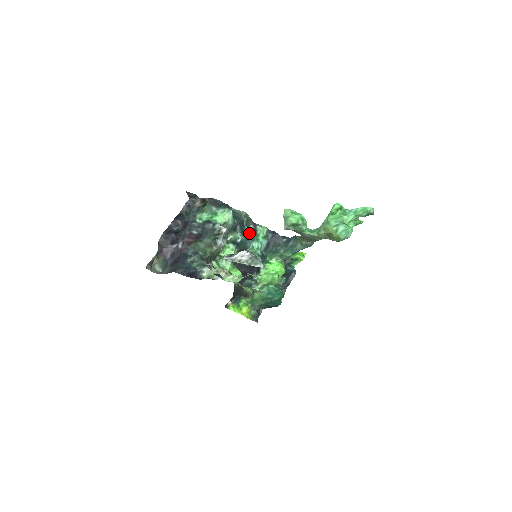
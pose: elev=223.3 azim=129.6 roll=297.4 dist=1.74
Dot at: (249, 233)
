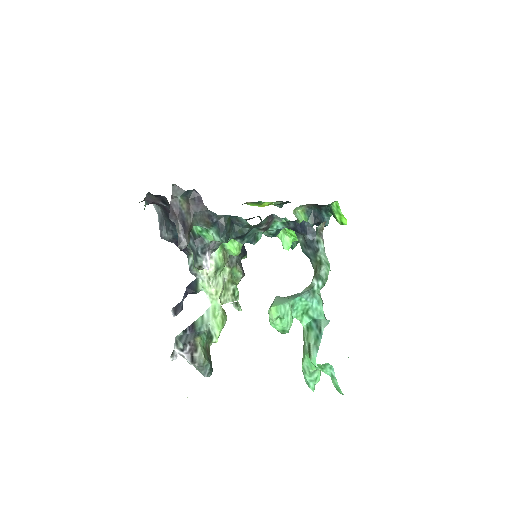
Dot at: (257, 231)
